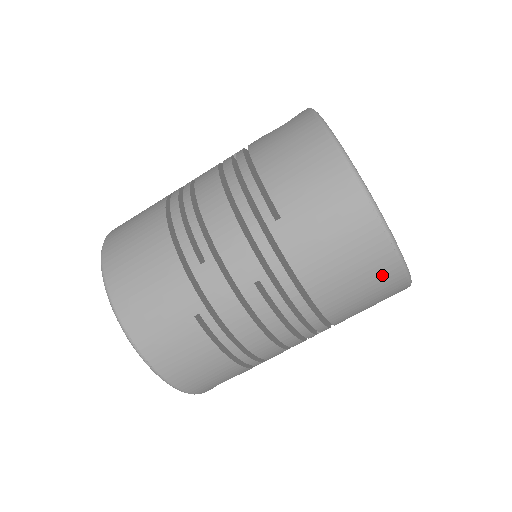
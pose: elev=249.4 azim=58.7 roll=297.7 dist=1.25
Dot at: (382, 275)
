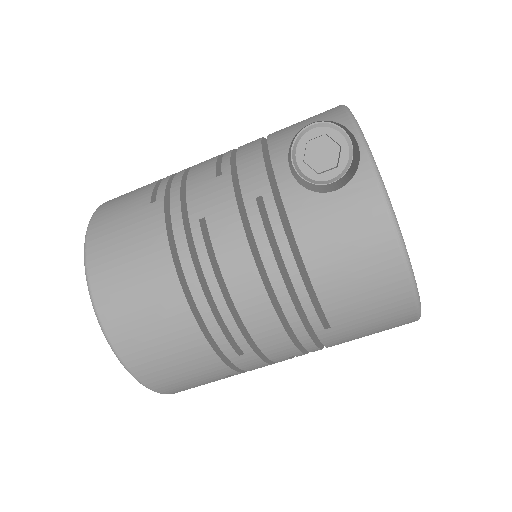
Dot at: occluded
